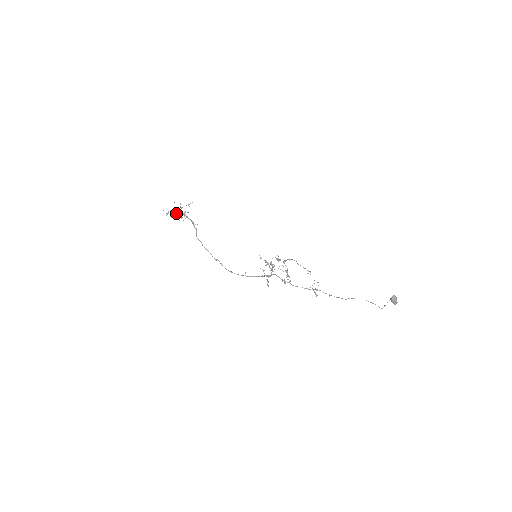
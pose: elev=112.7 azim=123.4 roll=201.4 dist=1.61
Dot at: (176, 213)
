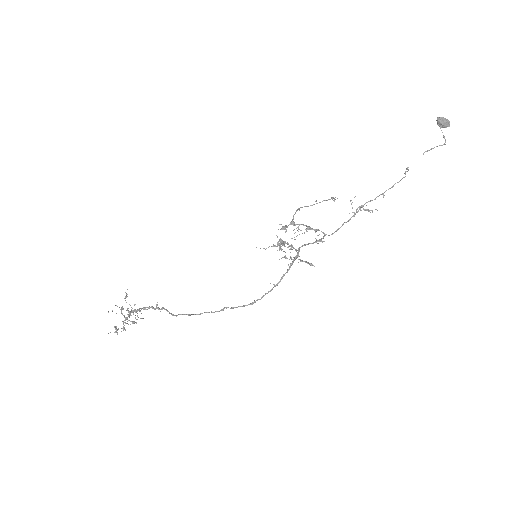
Dot at: (124, 320)
